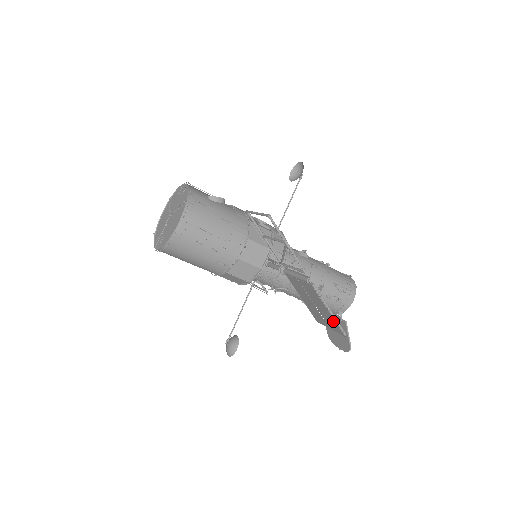
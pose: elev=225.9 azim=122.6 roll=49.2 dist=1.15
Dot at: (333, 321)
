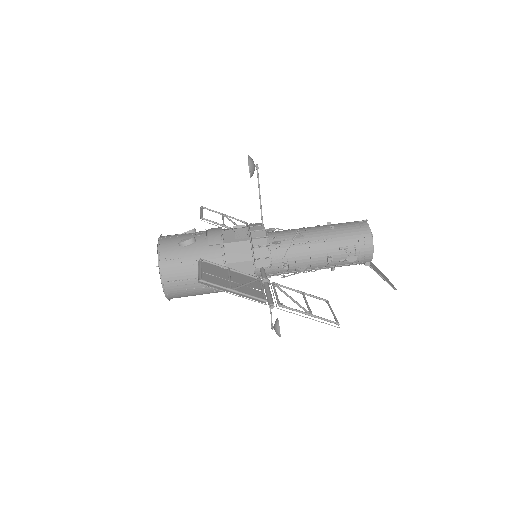
Dot at: occluded
